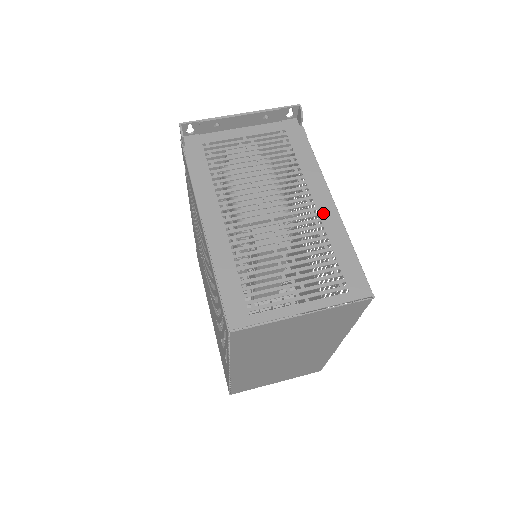
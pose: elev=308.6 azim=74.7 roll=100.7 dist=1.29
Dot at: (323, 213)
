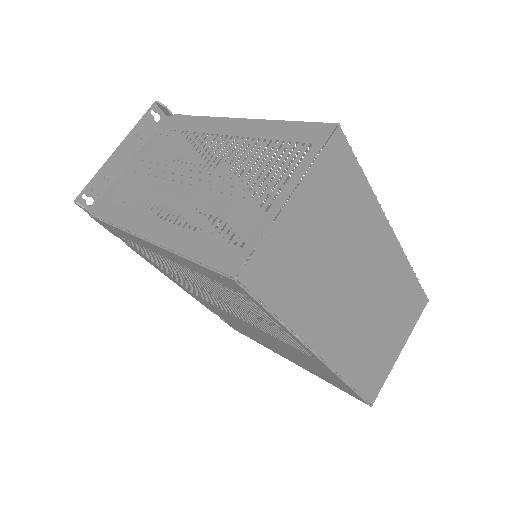
Dot at: (238, 132)
